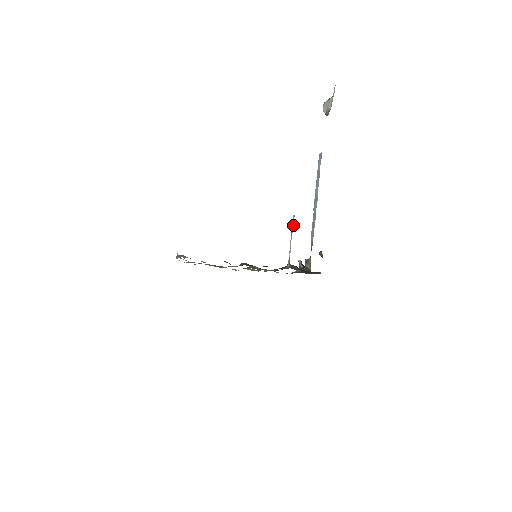
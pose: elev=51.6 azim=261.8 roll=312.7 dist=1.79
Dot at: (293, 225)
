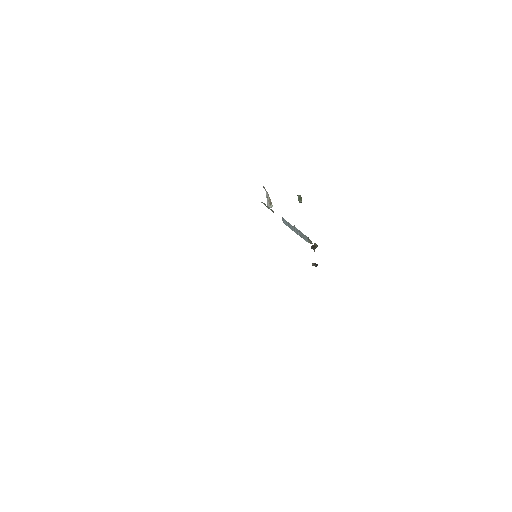
Dot at: (264, 204)
